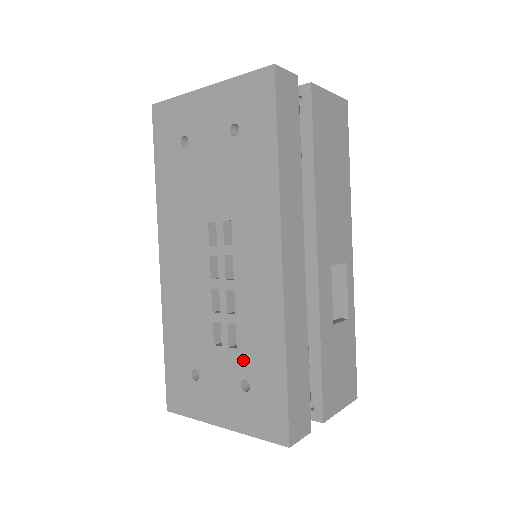
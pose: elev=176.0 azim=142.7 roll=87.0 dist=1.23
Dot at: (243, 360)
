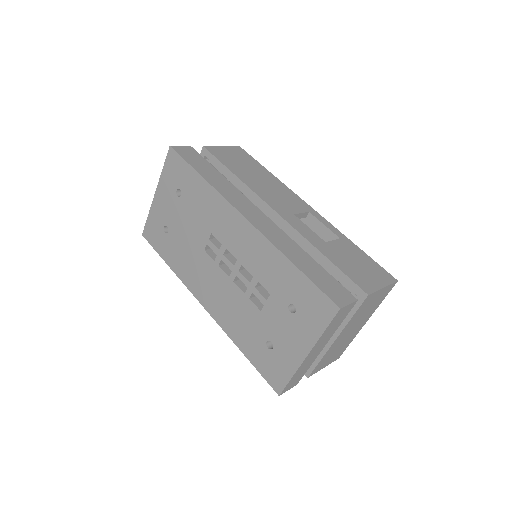
Dot at: (278, 296)
